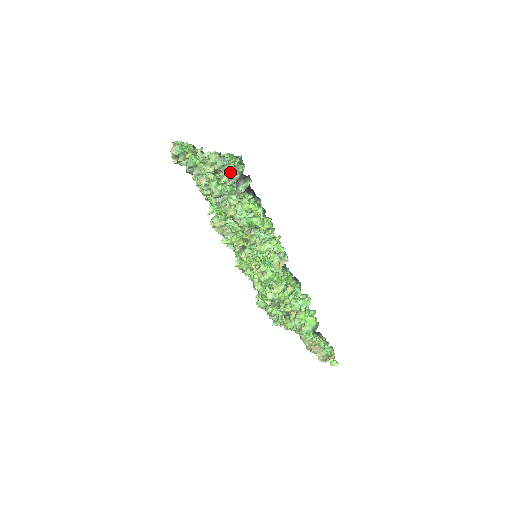
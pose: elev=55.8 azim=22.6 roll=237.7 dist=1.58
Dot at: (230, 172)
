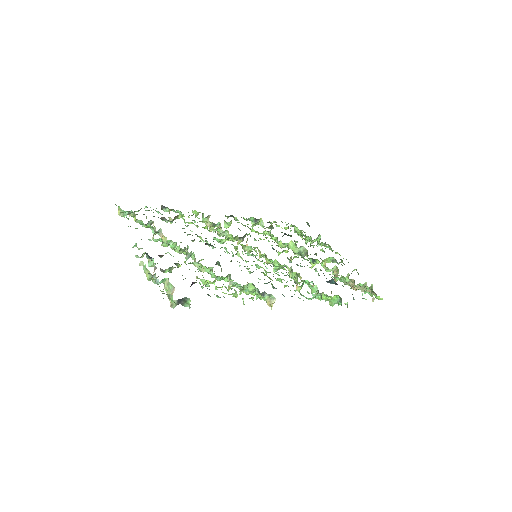
Dot at: (169, 288)
